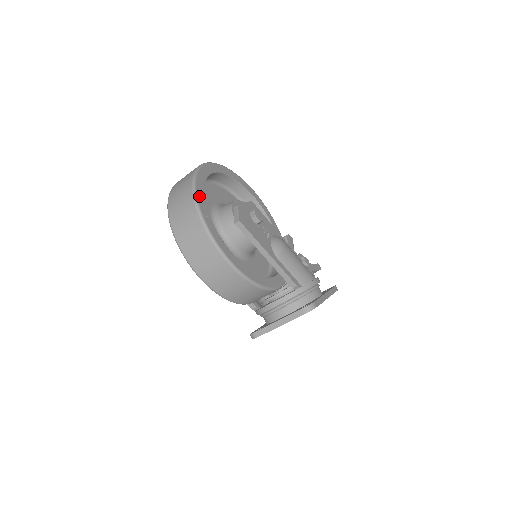
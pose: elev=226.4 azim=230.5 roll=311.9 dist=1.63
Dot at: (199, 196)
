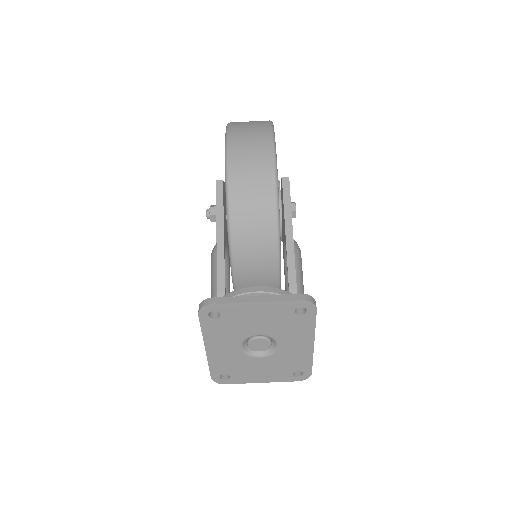
Dot at: occluded
